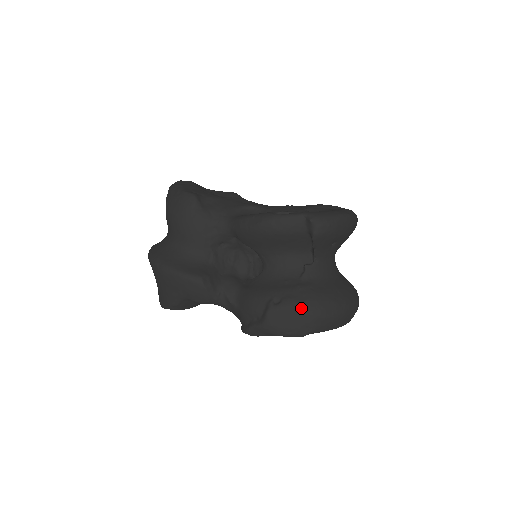
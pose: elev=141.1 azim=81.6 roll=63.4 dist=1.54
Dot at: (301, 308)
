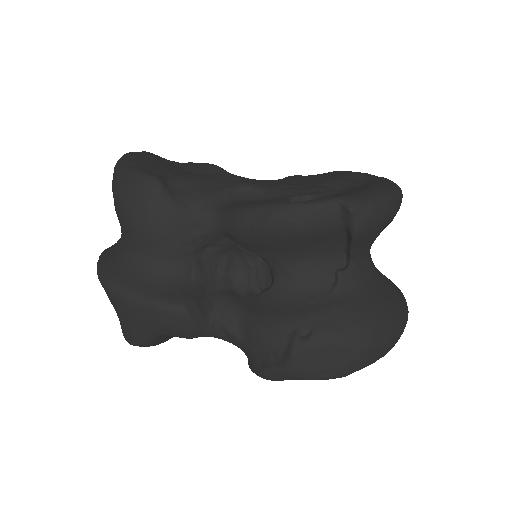
Dot at: (343, 341)
